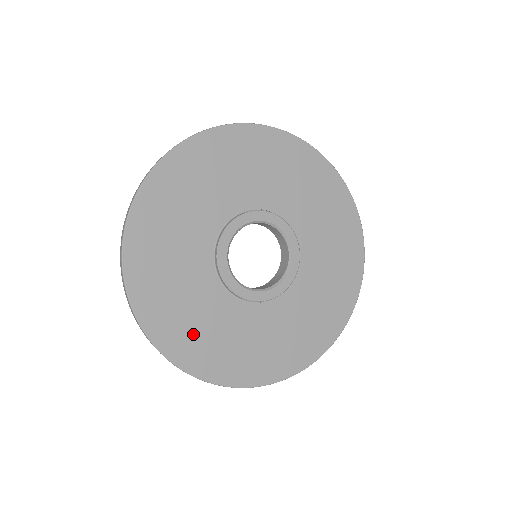
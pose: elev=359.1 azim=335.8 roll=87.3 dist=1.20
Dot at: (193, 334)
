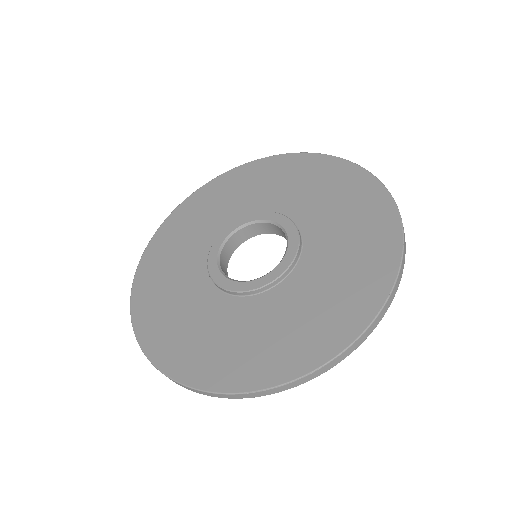
Dot at: (248, 353)
